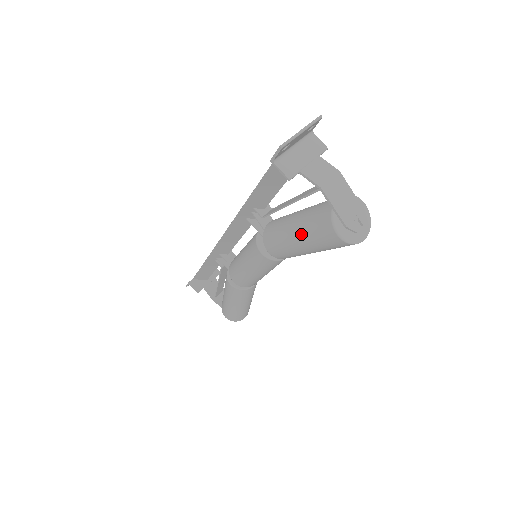
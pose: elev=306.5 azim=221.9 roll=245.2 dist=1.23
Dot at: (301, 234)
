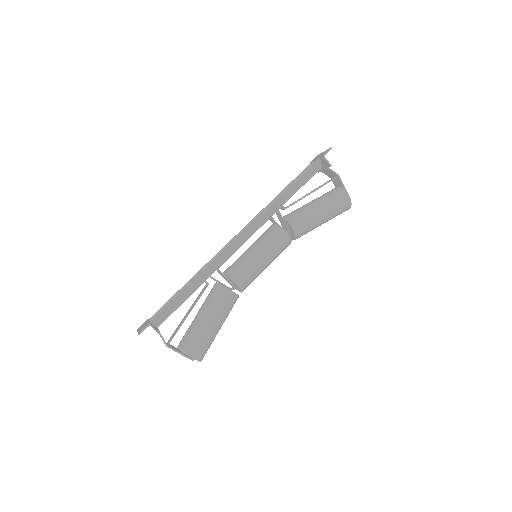
Dot at: (325, 204)
